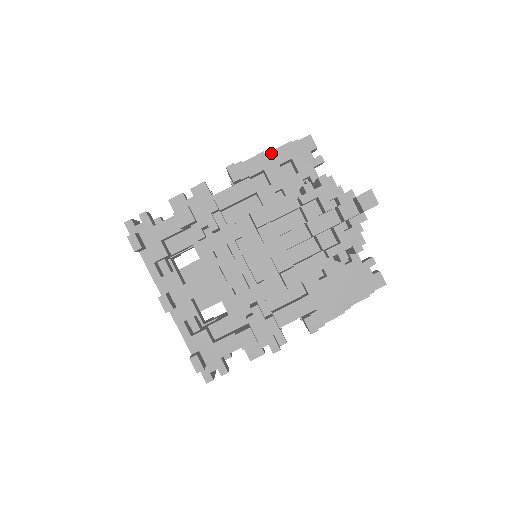
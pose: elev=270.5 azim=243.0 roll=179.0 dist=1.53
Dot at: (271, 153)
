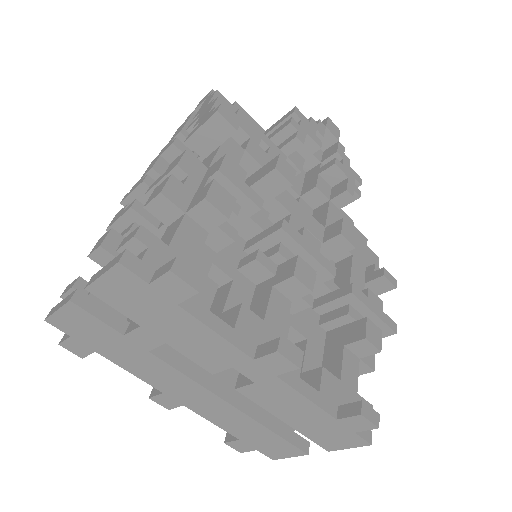
Dot at: occluded
